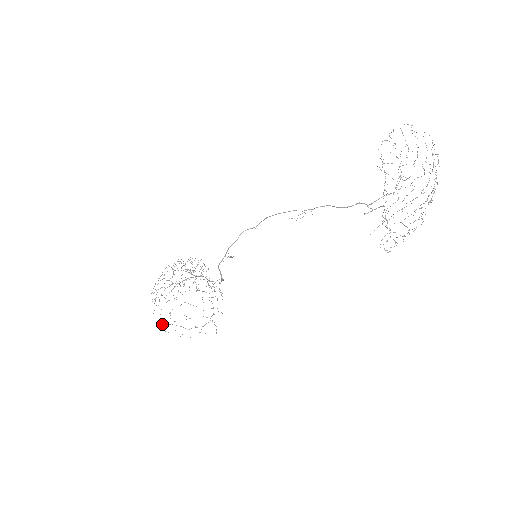
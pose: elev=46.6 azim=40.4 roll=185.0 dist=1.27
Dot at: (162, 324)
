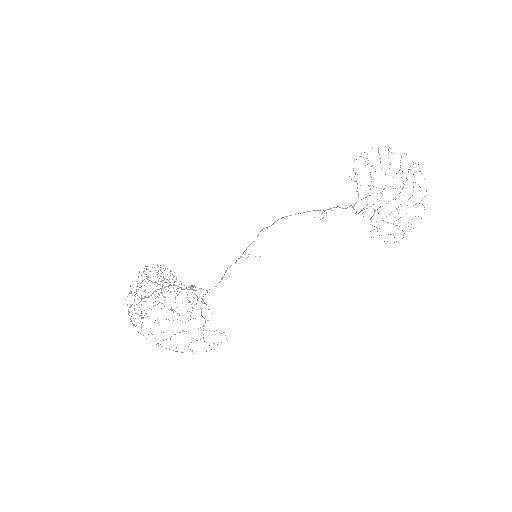
Dot at: (158, 345)
